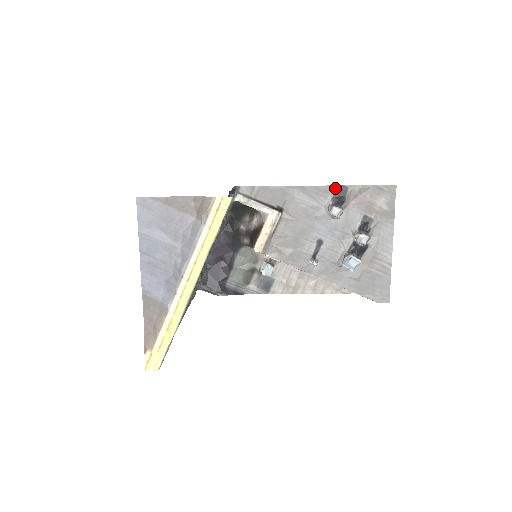
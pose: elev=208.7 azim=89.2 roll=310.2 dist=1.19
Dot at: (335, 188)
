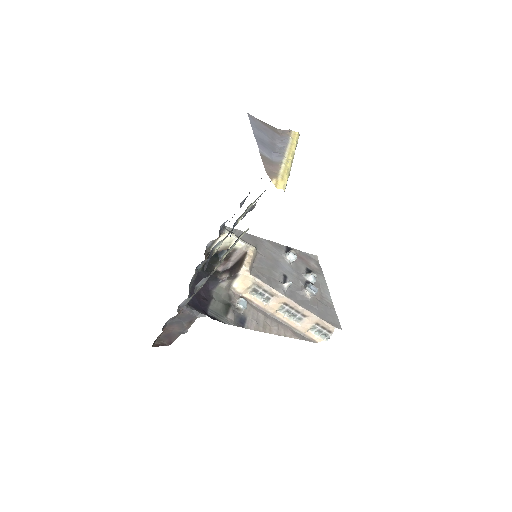
Dot at: (285, 247)
